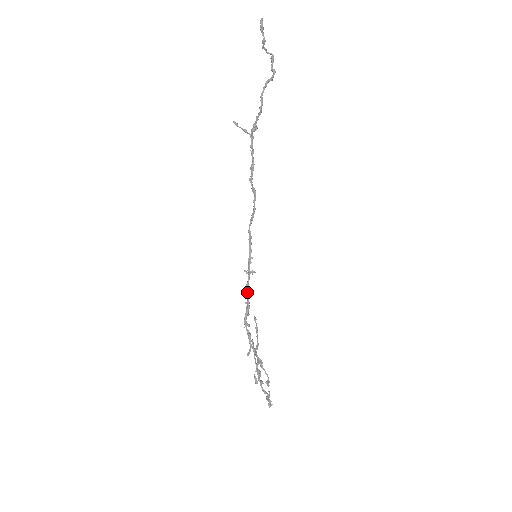
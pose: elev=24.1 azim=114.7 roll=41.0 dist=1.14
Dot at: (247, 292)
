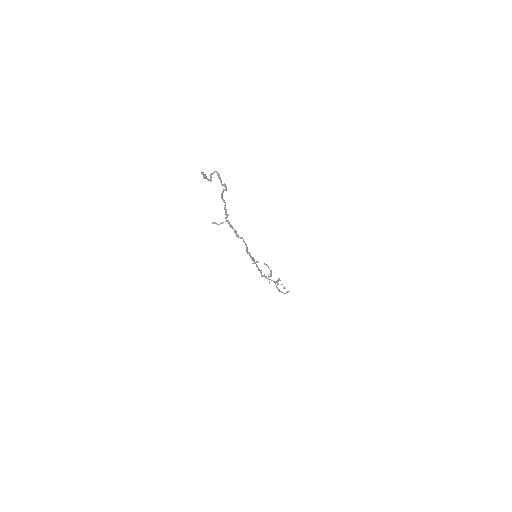
Dot at: occluded
